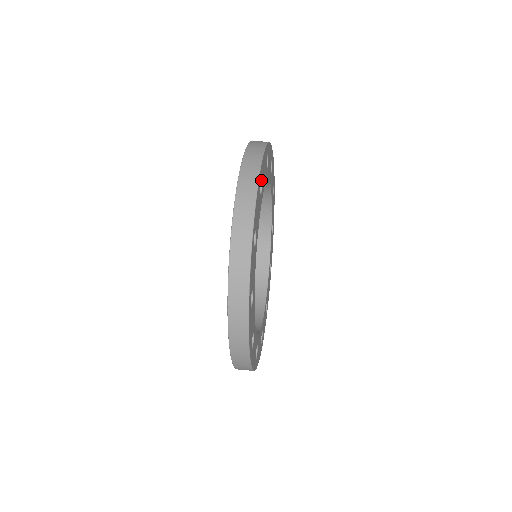
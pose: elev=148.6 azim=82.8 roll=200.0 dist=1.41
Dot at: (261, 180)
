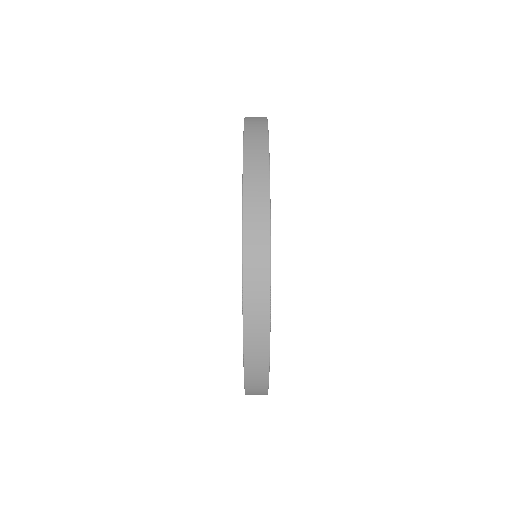
Dot at: occluded
